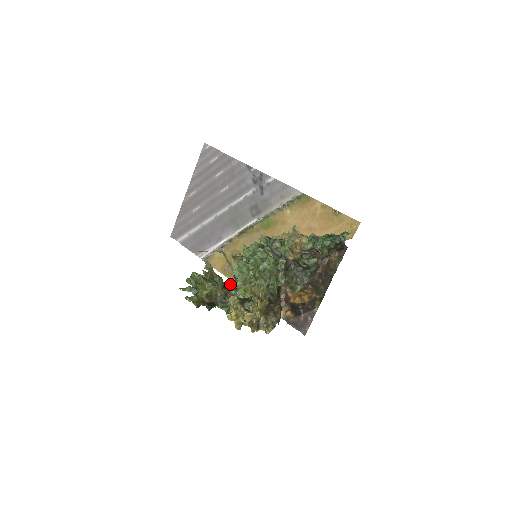
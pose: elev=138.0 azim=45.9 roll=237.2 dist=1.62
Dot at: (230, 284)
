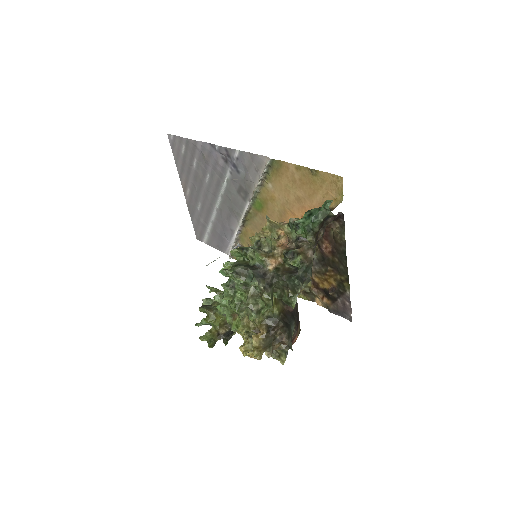
Dot at: occluded
